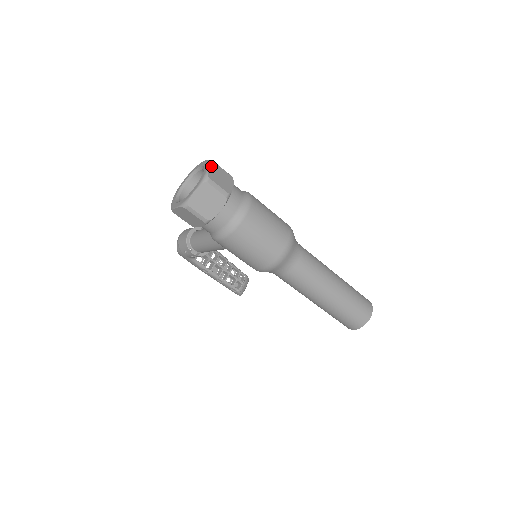
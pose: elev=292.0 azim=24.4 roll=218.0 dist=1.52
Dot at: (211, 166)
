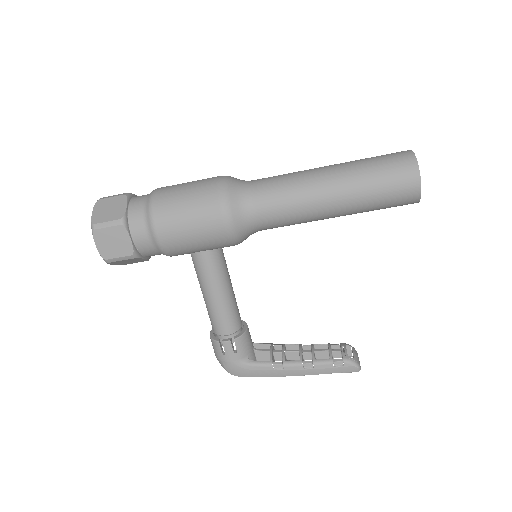
Dot at: occluded
